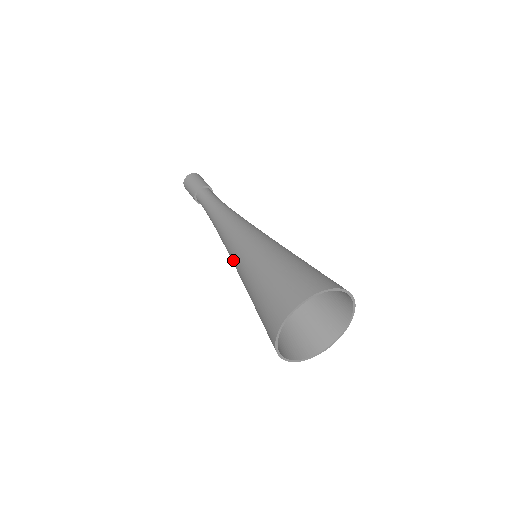
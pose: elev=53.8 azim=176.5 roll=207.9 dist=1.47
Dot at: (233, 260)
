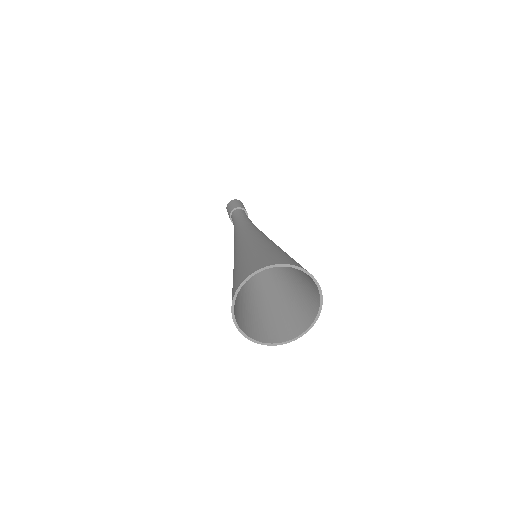
Dot at: (240, 241)
